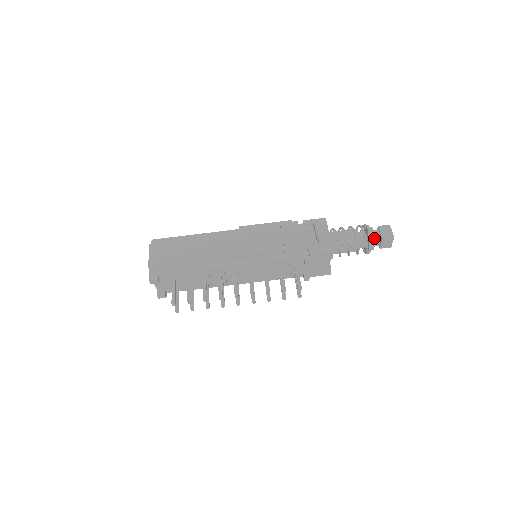
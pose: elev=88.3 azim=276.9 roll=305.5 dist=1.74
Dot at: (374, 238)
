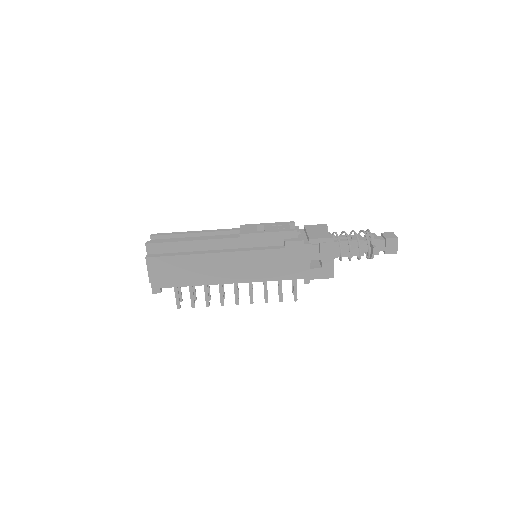
Dot at: (377, 253)
